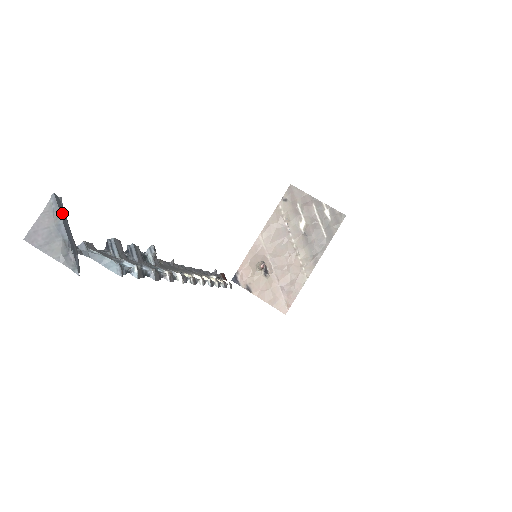
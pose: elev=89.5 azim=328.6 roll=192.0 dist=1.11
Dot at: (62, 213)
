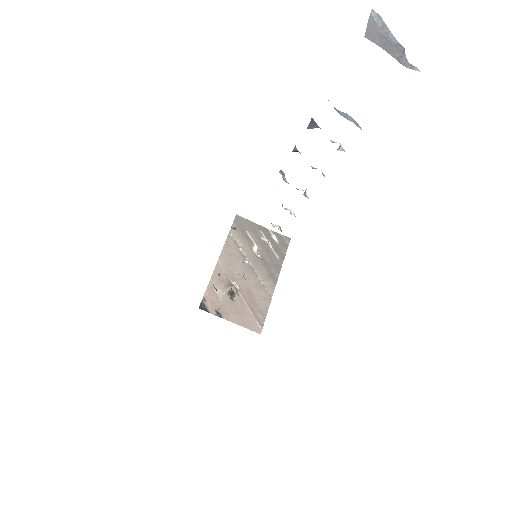
Dot at: (379, 28)
